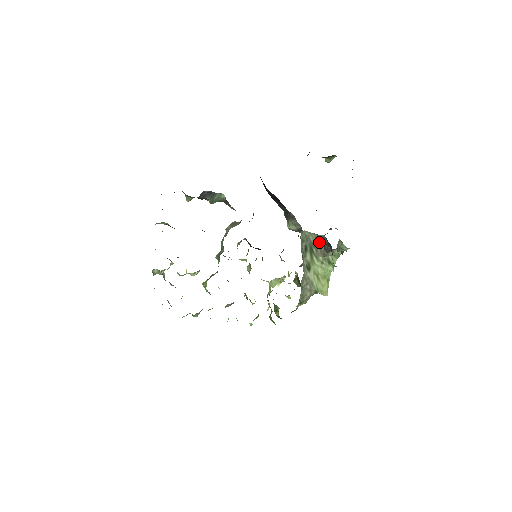
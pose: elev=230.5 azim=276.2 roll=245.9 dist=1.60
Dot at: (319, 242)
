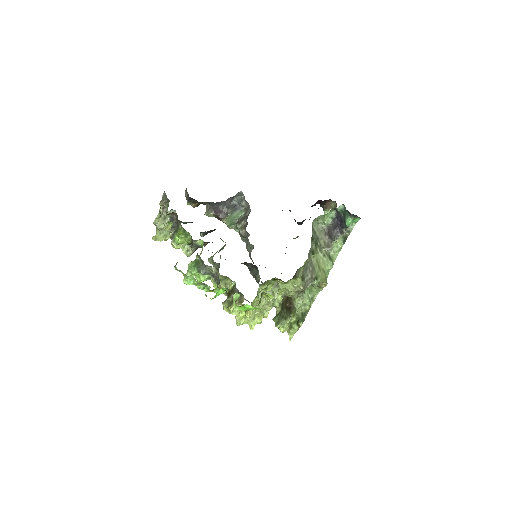
Dot at: (325, 235)
